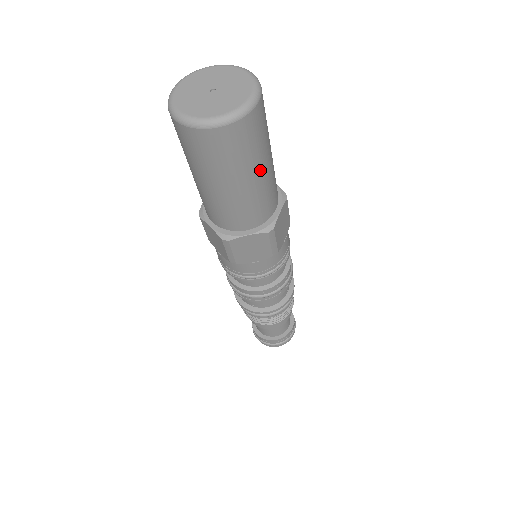
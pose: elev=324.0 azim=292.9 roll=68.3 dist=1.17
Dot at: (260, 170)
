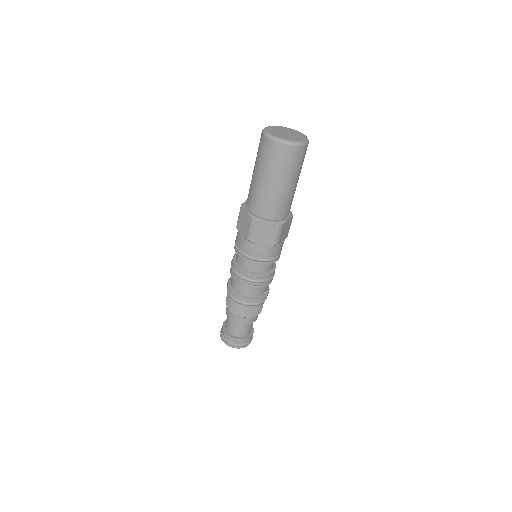
Dot at: (292, 182)
